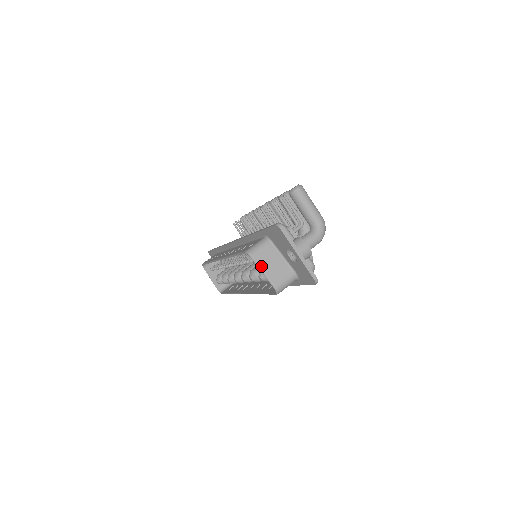
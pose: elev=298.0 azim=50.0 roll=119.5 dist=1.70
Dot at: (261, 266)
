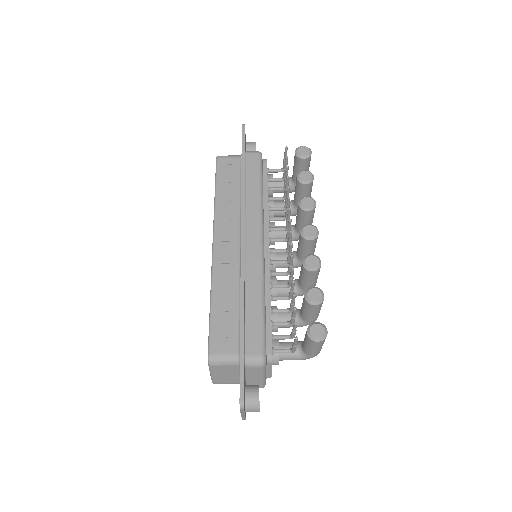
Dot at: (213, 373)
